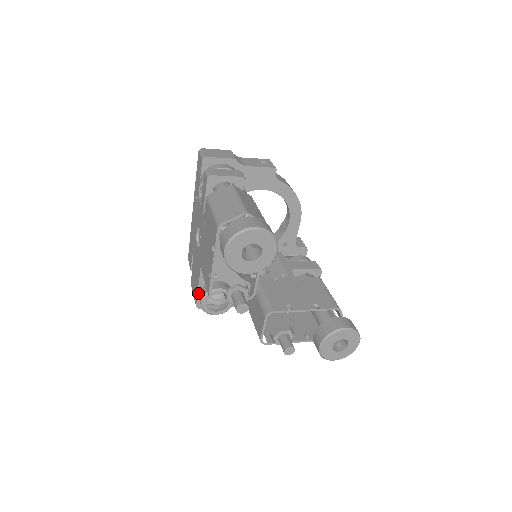
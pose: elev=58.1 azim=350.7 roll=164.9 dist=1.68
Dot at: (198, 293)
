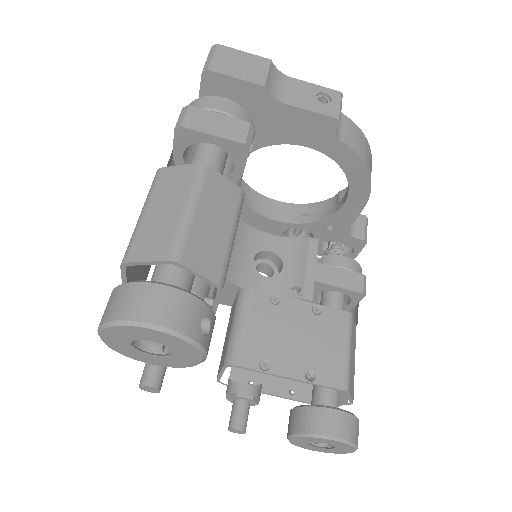
Dot at: occluded
